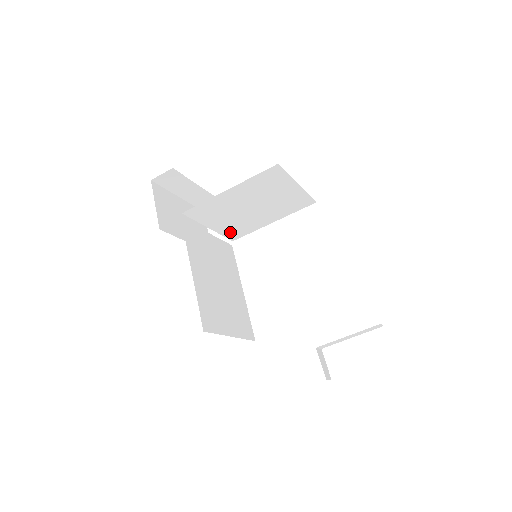
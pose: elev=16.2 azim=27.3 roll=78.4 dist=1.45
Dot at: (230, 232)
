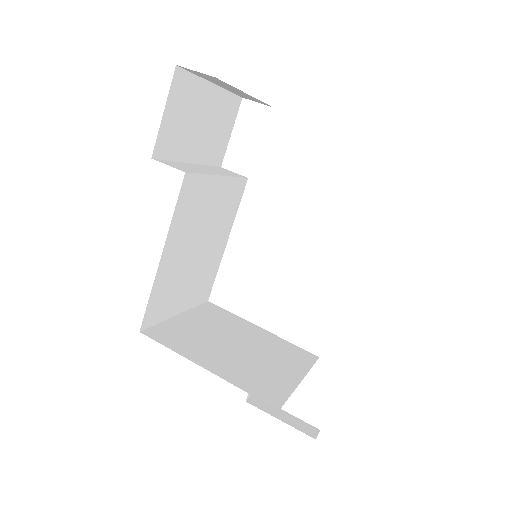
Dot at: occluded
